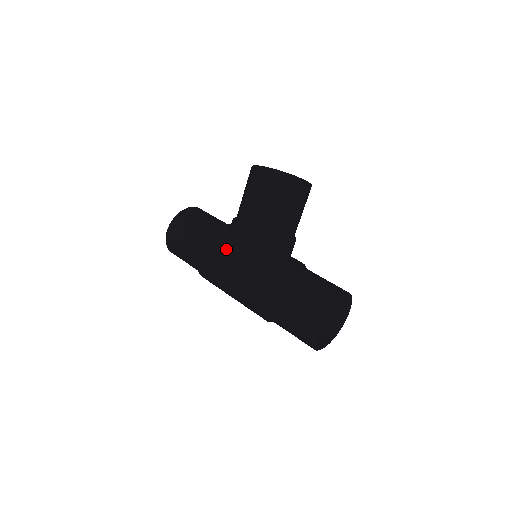
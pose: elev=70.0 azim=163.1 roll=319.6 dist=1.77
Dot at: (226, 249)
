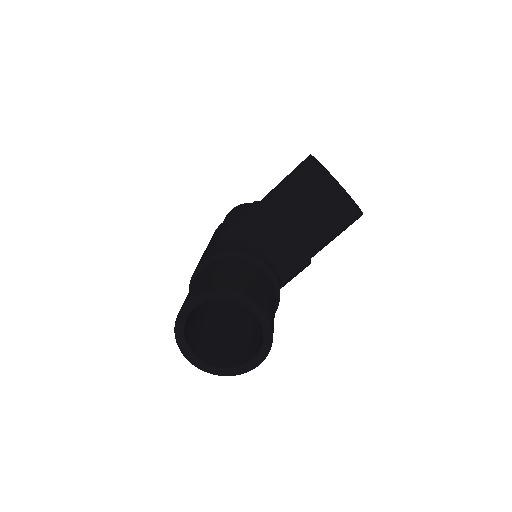
Dot at: occluded
